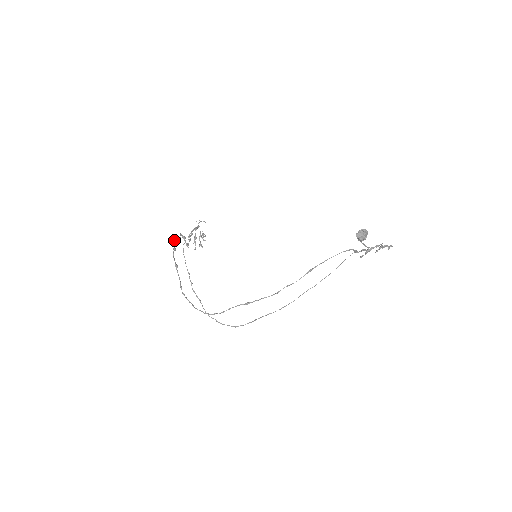
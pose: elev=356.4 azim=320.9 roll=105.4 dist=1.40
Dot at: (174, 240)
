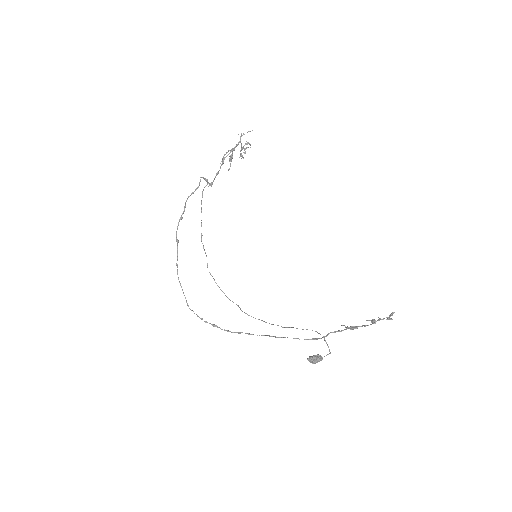
Dot at: (185, 202)
